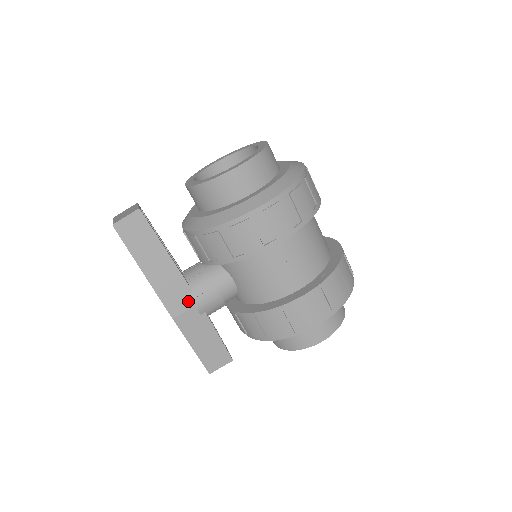
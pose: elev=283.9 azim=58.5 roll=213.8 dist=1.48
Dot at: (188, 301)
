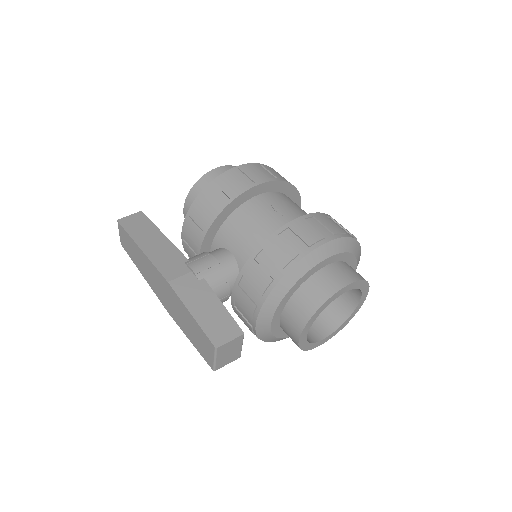
Dot at: (185, 268)
